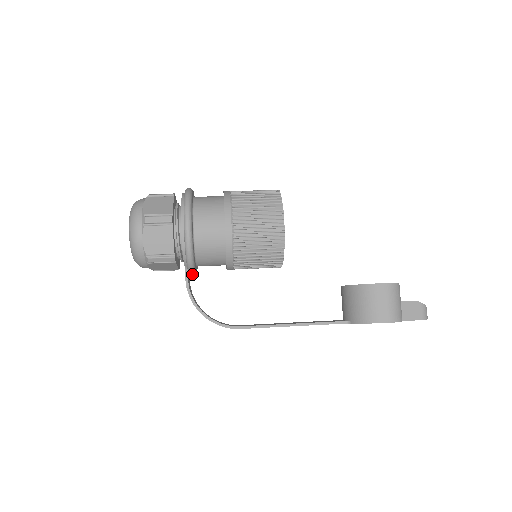
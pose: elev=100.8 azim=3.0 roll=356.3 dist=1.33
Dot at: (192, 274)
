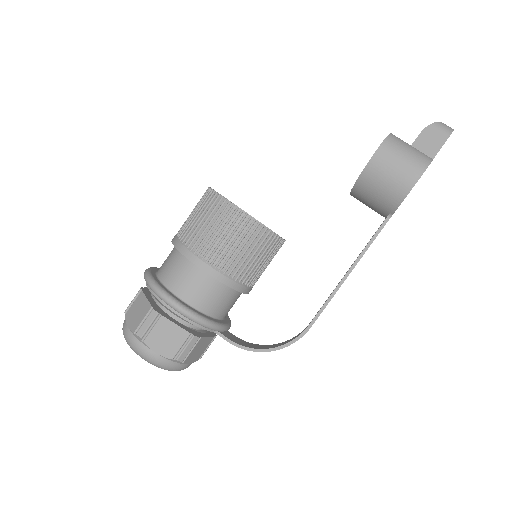
Dot at: (226, 330)
